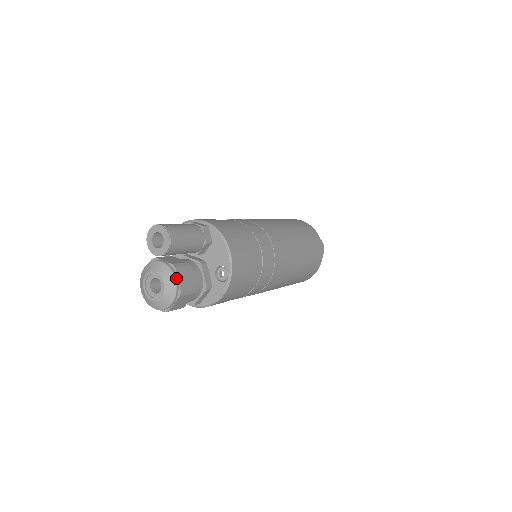
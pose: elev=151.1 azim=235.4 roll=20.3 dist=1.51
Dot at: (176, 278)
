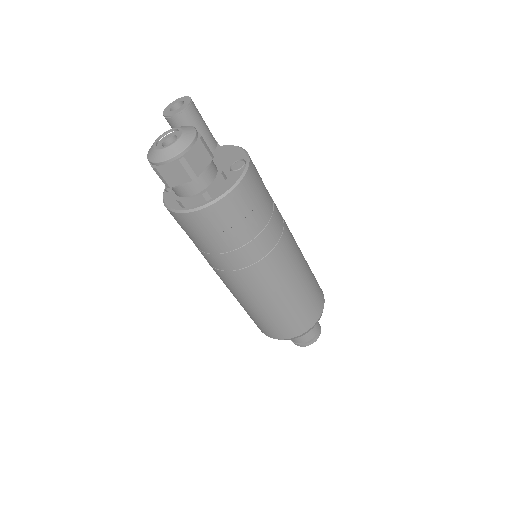
Dot at: (195, 129)
